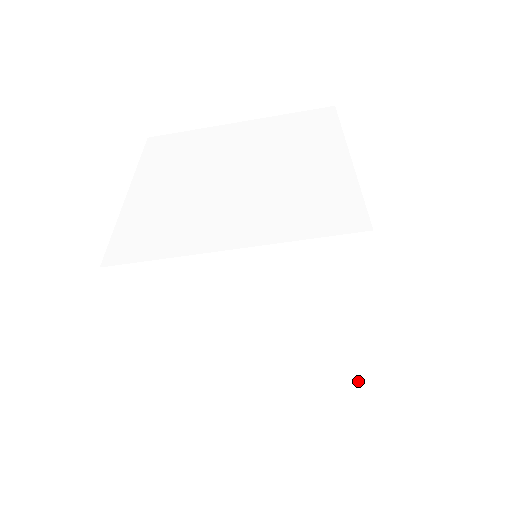
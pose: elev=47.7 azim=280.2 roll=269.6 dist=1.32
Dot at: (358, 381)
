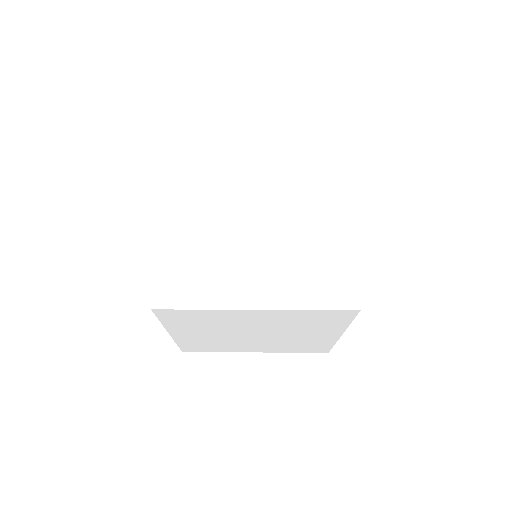
Dot at: (344, 302)
